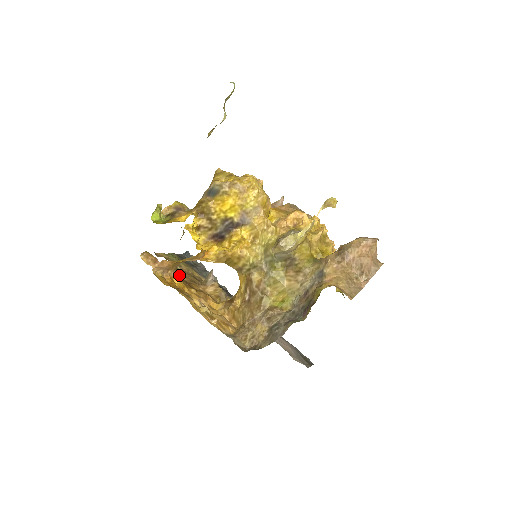
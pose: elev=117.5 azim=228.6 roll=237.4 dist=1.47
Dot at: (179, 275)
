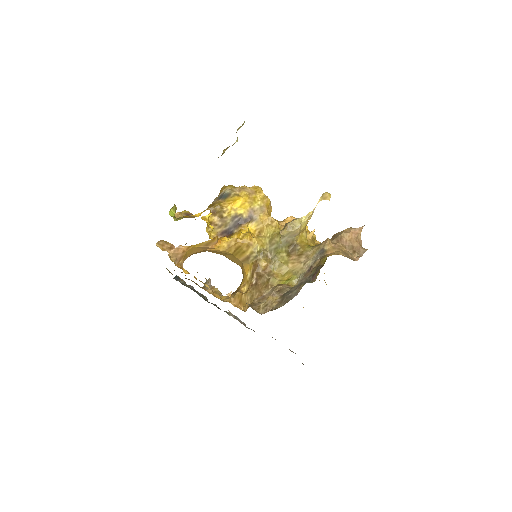
Dot at: occluded
